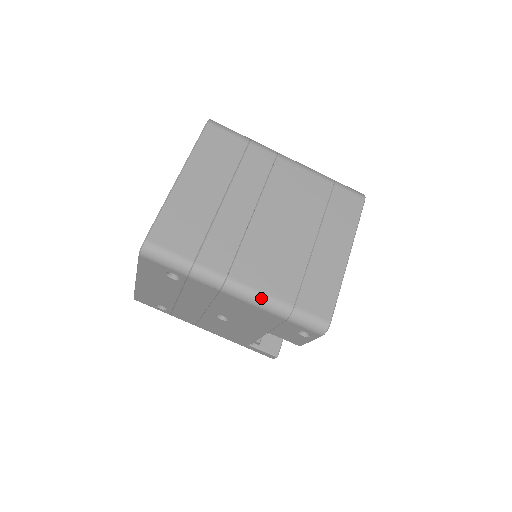
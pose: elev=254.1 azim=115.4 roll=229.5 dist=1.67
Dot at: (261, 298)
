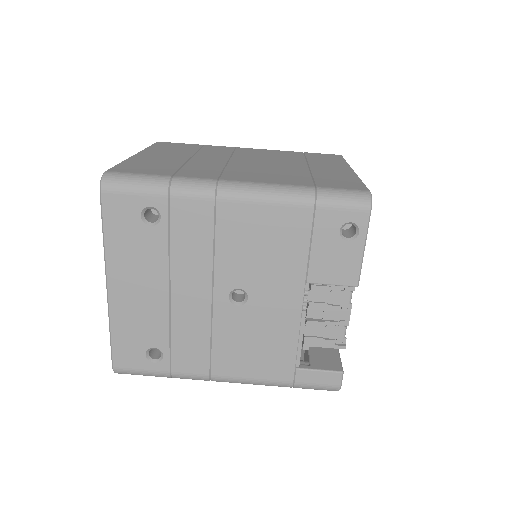
Dot at: (270, 188)
